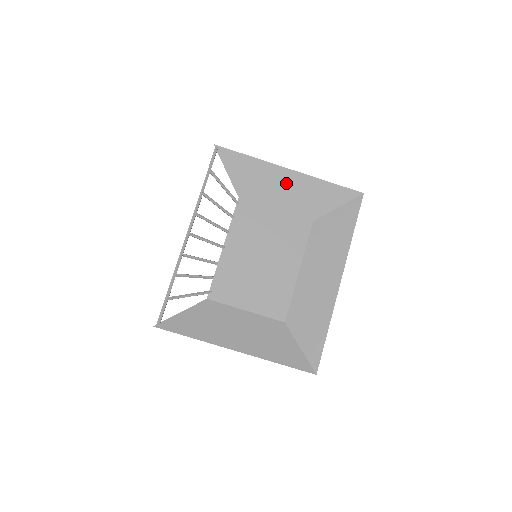
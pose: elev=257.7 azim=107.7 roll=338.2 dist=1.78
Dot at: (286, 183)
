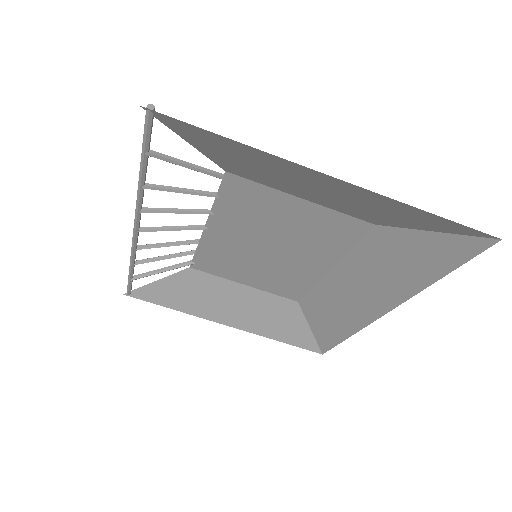
Dot at: (324, 186)
